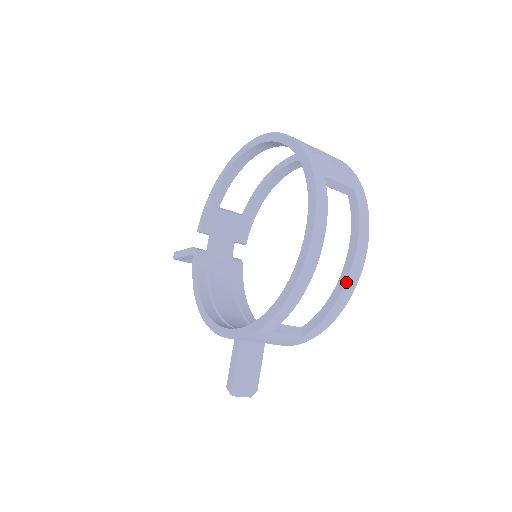
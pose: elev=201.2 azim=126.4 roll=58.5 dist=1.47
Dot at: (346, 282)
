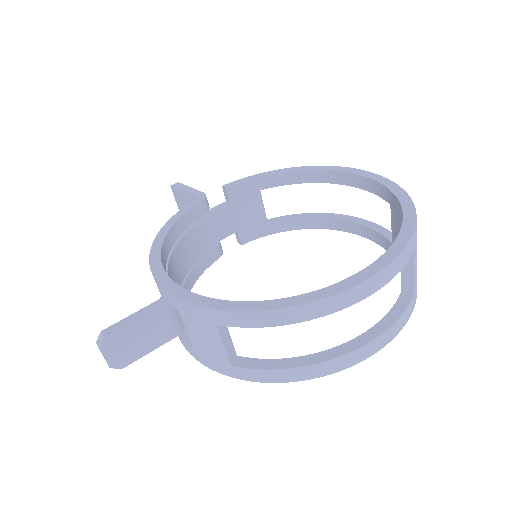
Dot at: (332, 359)
